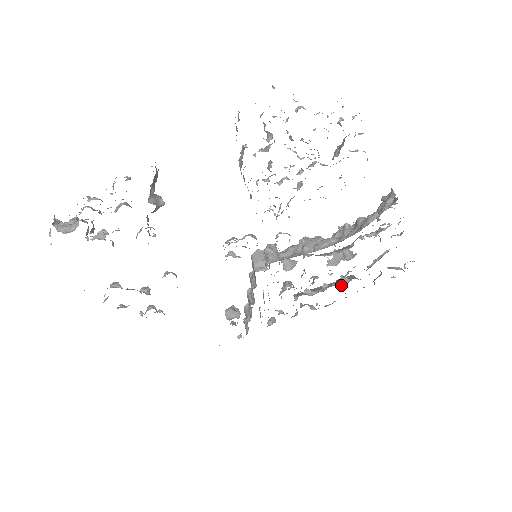
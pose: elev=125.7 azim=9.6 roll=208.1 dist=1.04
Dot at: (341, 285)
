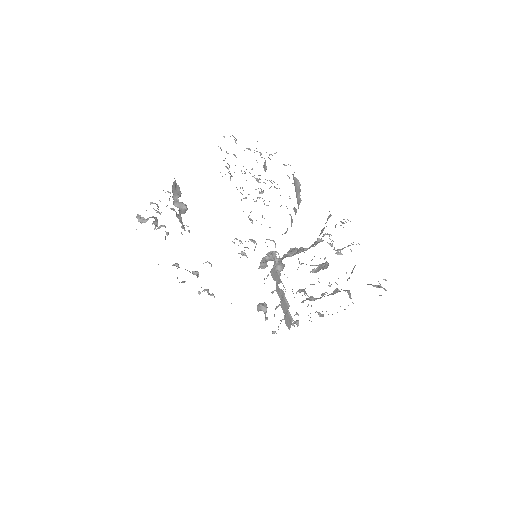
Dot at: (332, 294)
